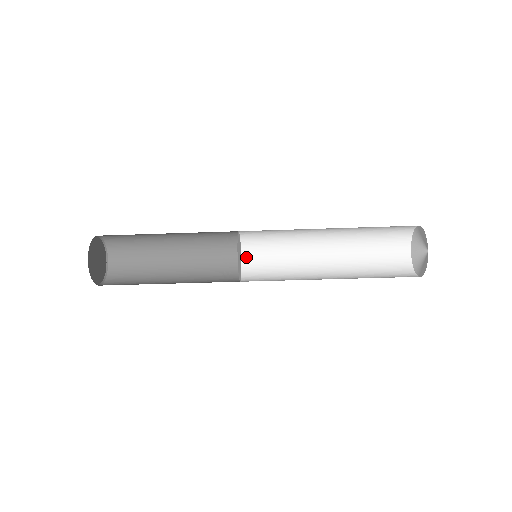
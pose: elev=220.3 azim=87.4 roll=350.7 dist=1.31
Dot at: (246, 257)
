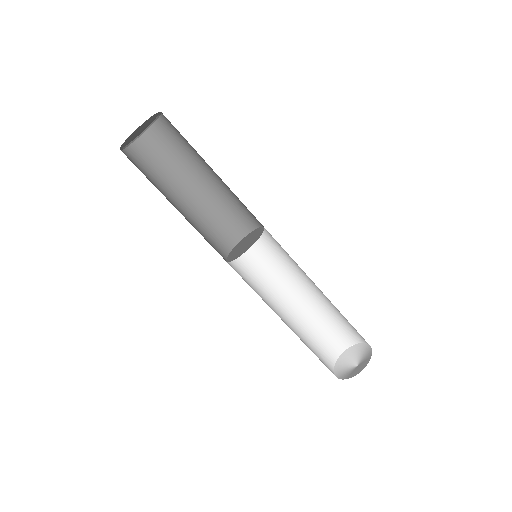
Dot at: occluded
